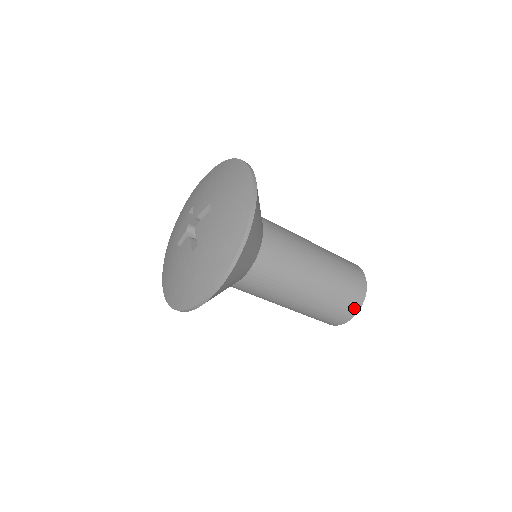
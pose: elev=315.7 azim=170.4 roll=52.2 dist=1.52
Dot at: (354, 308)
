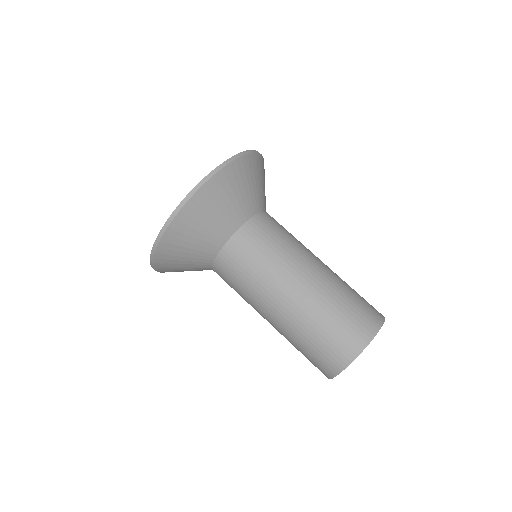
Dot at: (336, 363)
